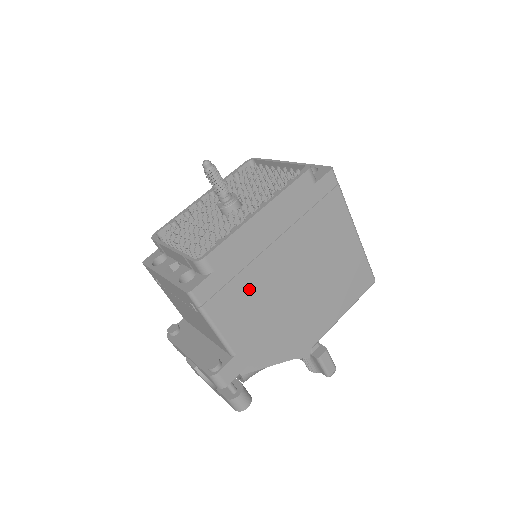
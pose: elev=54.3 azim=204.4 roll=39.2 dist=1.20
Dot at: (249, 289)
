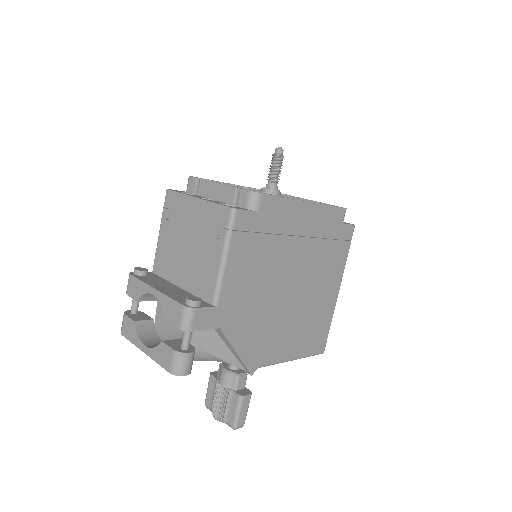
Dot at: (264, 256)
